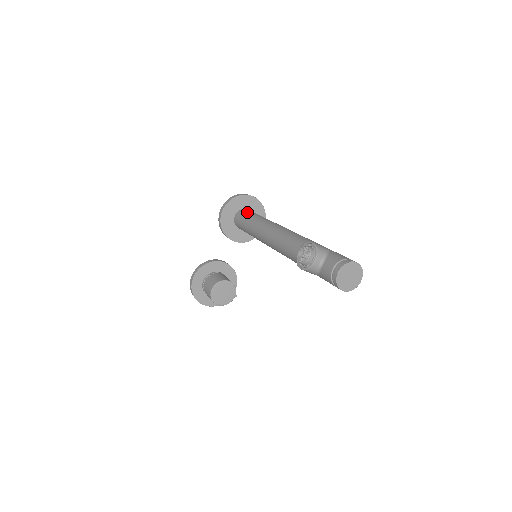
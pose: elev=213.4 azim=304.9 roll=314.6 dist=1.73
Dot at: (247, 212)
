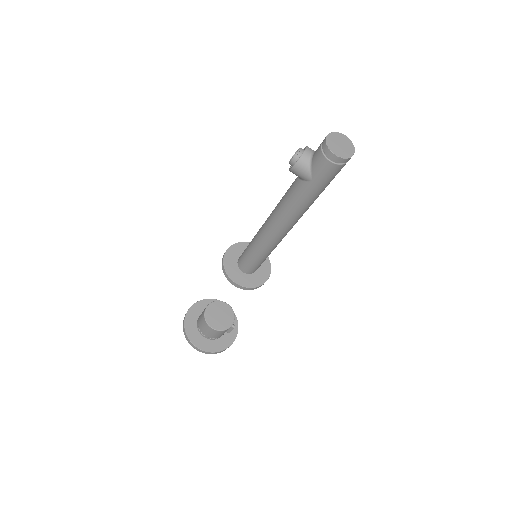
Dot at: occluded
